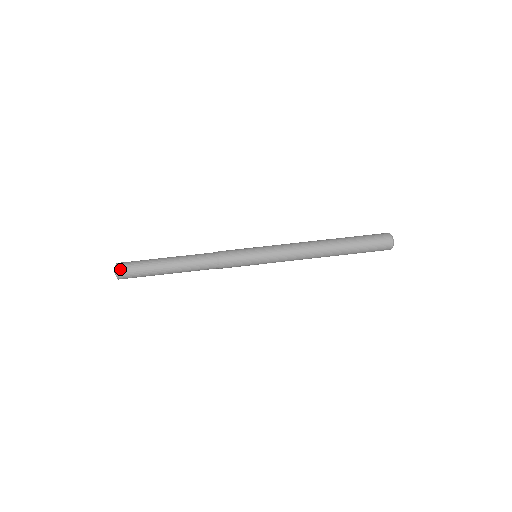
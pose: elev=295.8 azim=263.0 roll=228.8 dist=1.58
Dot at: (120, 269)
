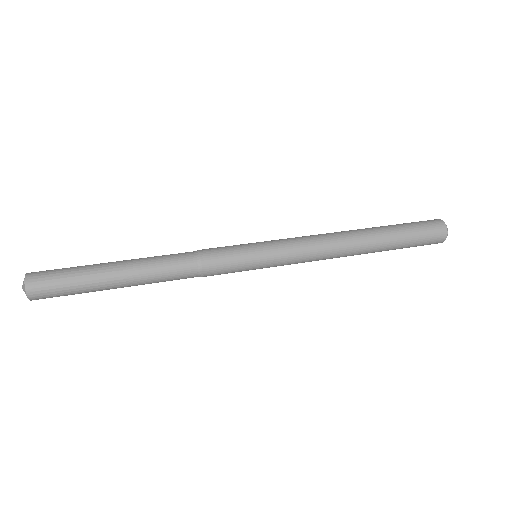
Dot at: (34, 288)
